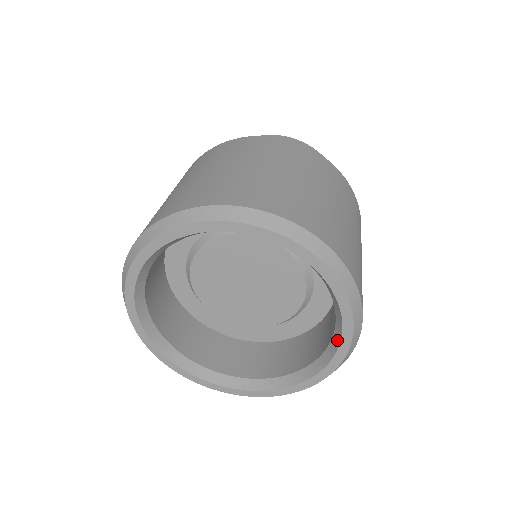
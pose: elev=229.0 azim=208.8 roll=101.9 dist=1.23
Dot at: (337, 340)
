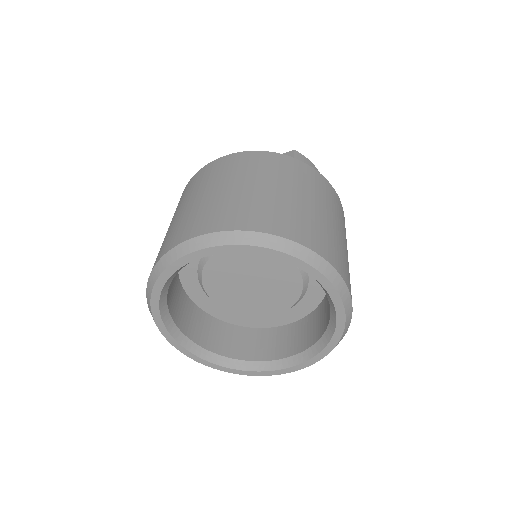
Dot at: (306, 357)
